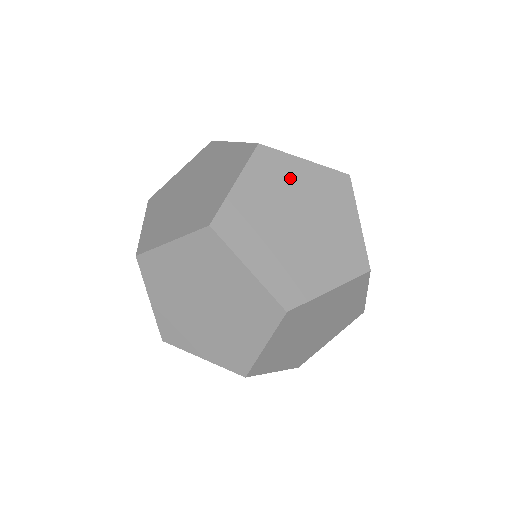
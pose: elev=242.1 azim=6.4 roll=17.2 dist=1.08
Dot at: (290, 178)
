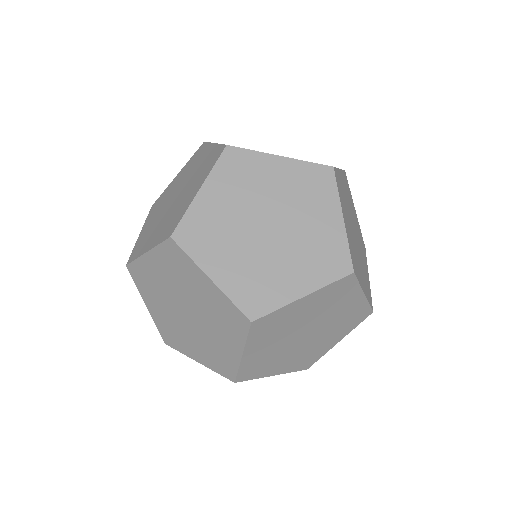
Dot at: (261, 178)
